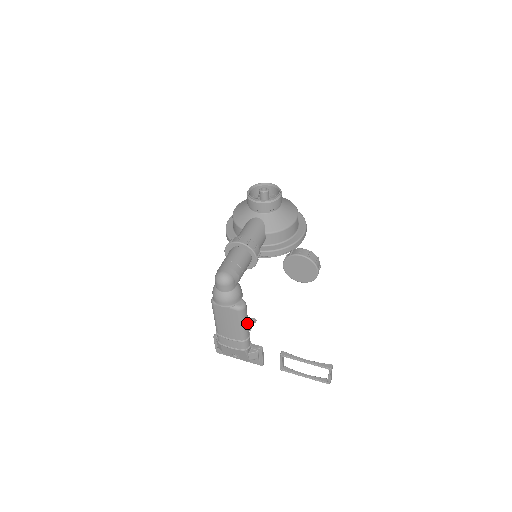
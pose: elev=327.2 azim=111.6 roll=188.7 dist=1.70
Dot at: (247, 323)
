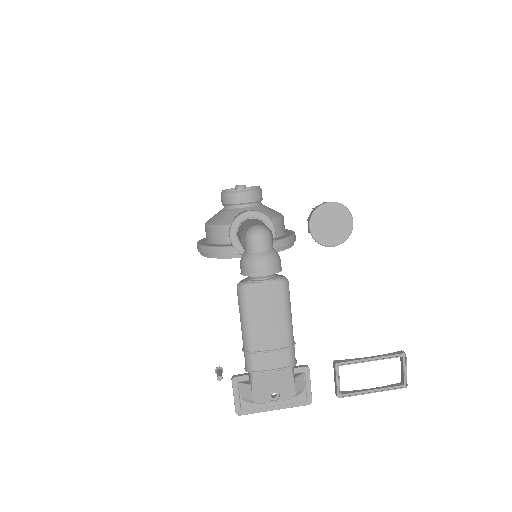
Dot at: (291, 313)
